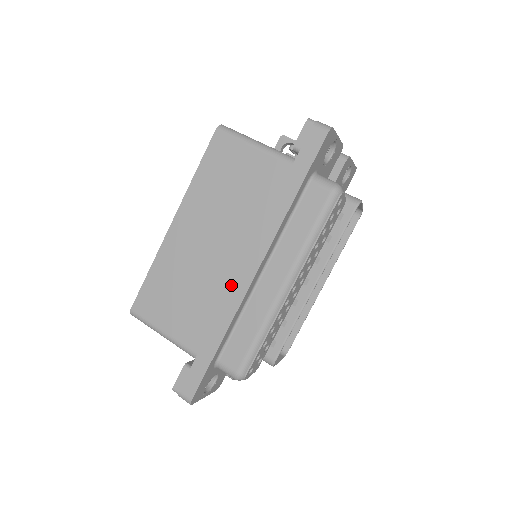
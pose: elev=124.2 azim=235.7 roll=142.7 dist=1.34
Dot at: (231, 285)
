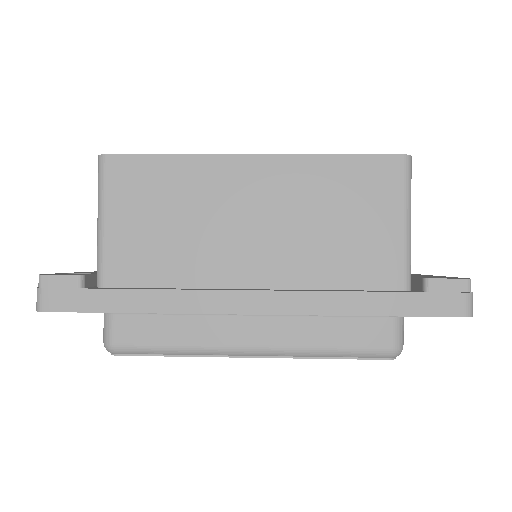
Dot at: (216, 282)
